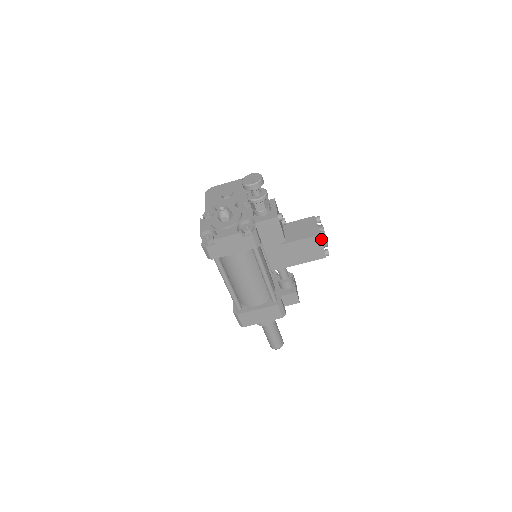
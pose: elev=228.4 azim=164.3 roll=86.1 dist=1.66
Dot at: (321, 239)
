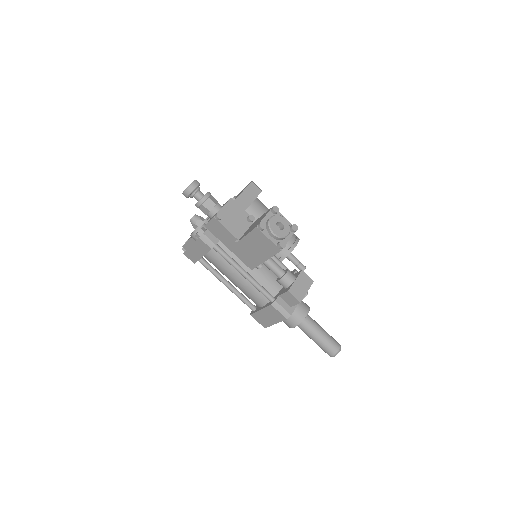
Dot at: (261, 232)
